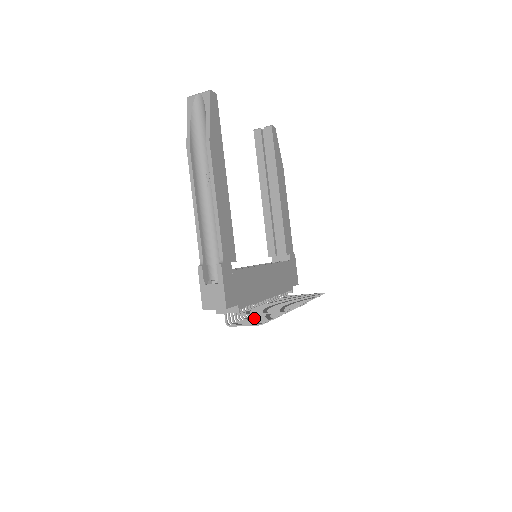
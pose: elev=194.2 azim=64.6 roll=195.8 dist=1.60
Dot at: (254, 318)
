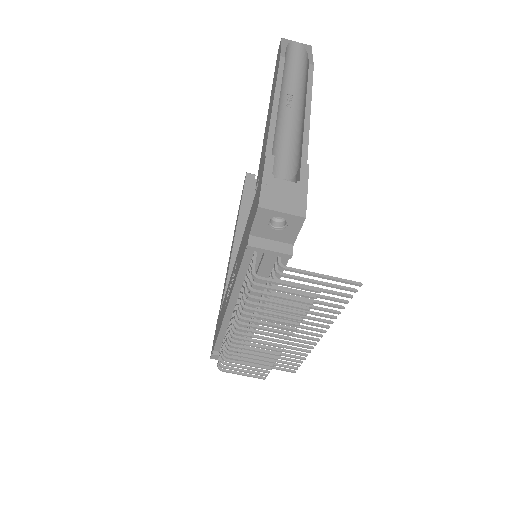
Dot at: occluded
